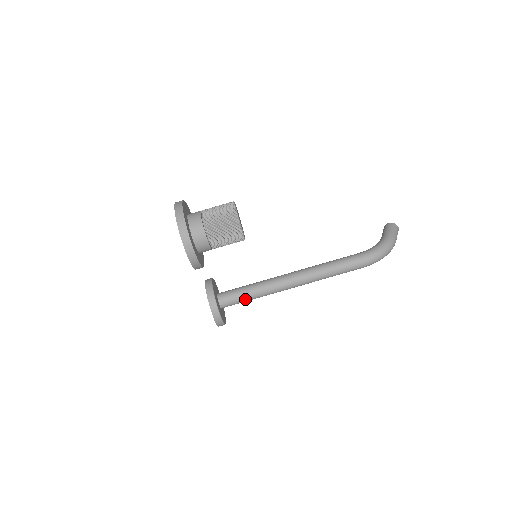
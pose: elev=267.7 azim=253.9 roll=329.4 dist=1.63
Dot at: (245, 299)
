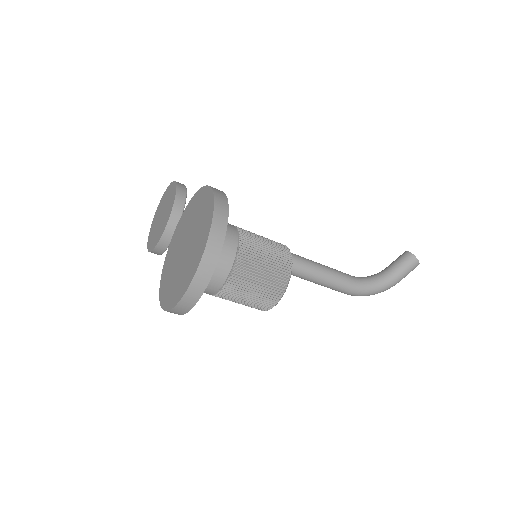
Dot at: occluded
